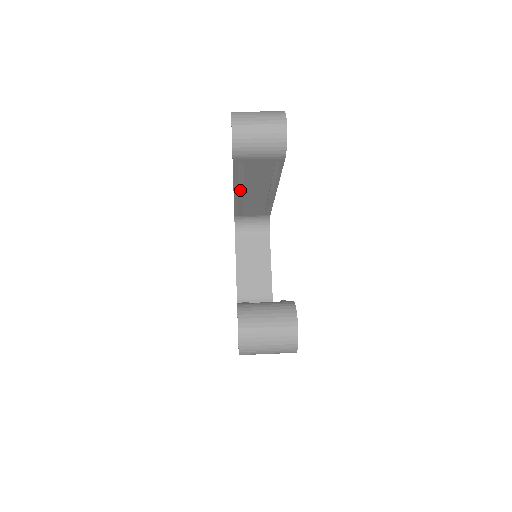
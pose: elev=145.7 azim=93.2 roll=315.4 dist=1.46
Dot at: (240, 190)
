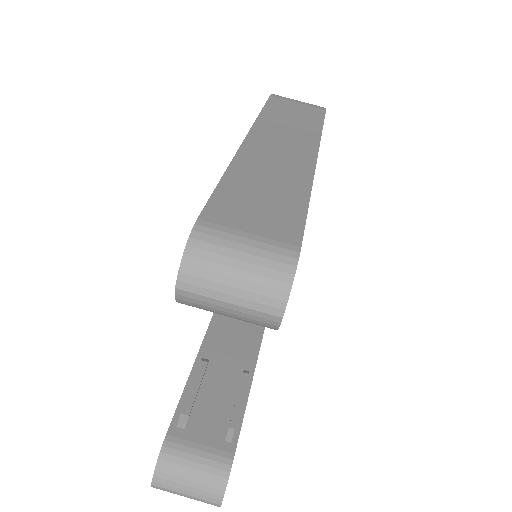
Dot at: occluded
